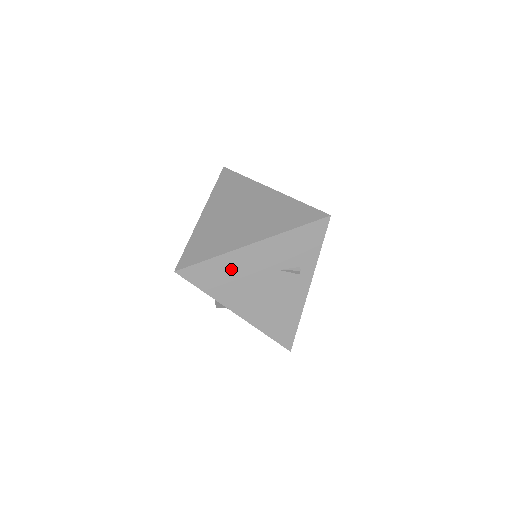
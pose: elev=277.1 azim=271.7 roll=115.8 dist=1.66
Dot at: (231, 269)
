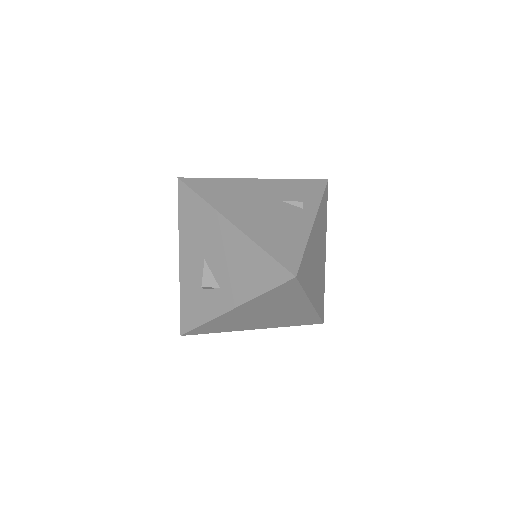
Dot at: (233, 189)
